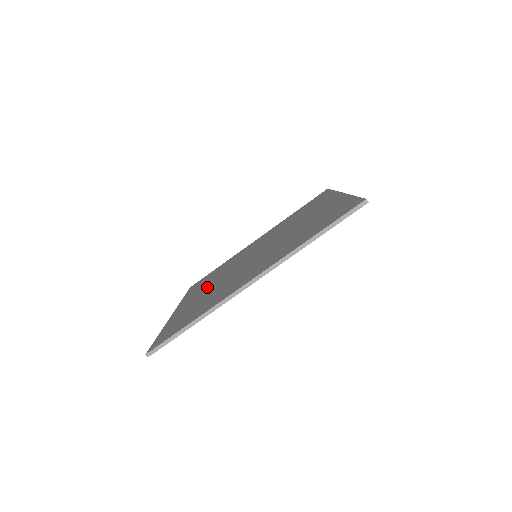
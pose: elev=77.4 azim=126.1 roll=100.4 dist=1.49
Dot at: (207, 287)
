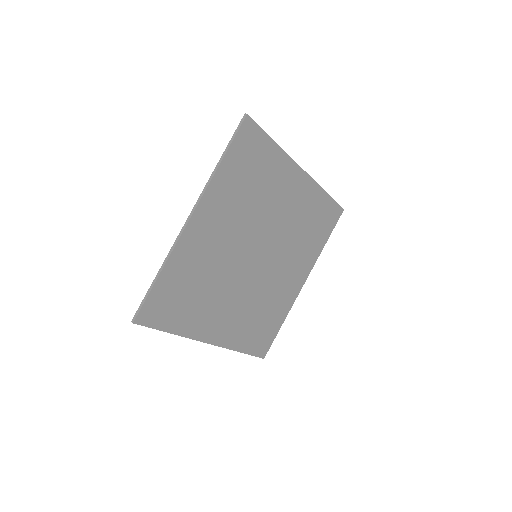
Dot at: (231, 308)
